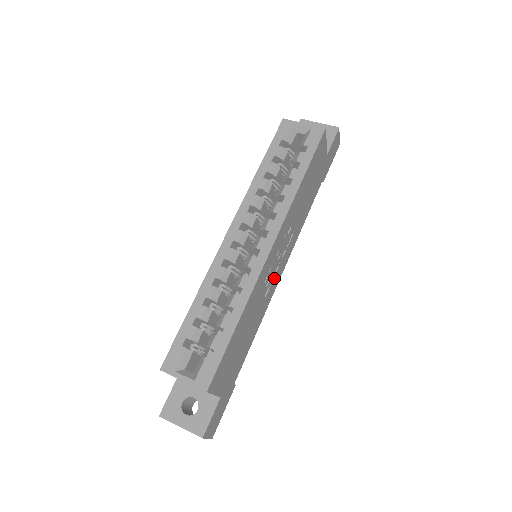
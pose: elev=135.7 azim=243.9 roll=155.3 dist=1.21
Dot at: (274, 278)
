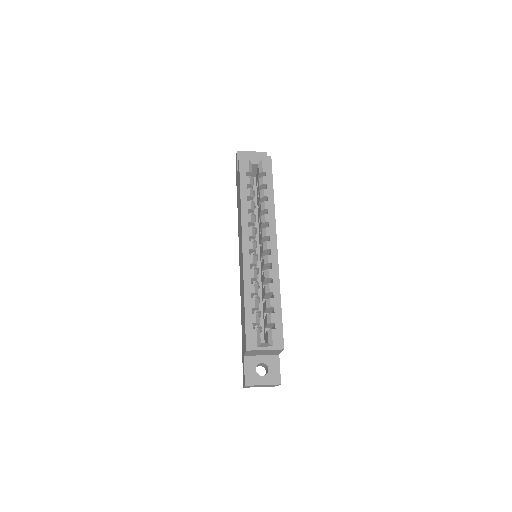
Dot at: occluded
